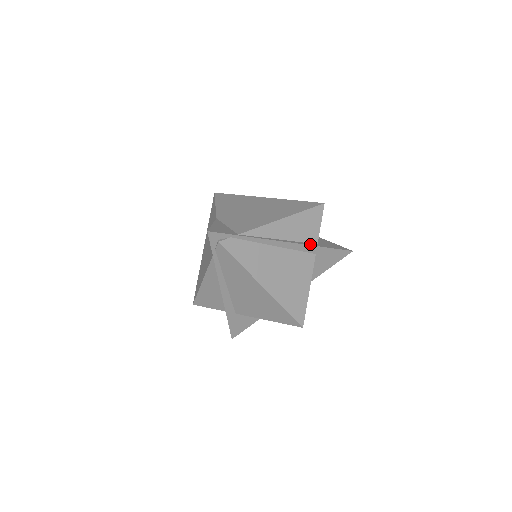
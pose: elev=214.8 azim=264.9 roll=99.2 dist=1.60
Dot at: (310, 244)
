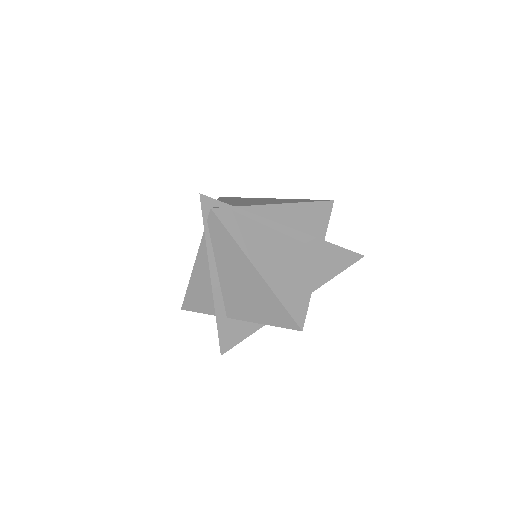
Dot at: (315, 237)
